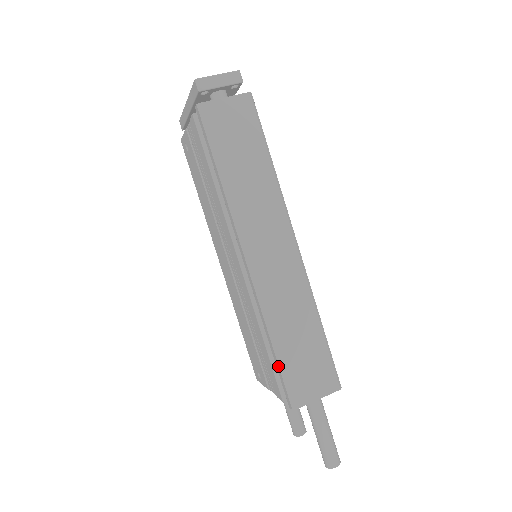
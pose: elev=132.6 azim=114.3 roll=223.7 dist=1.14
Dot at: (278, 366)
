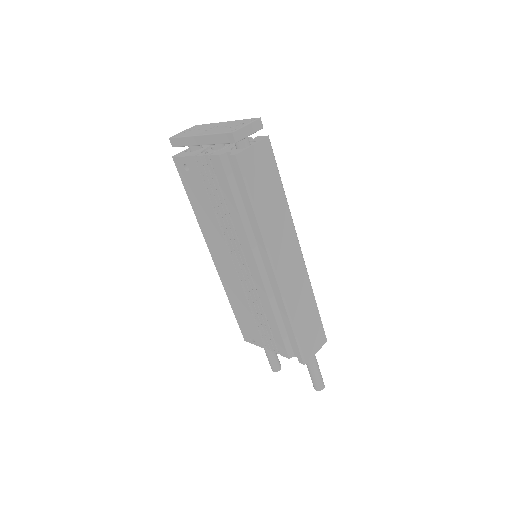
Dot at: (295, 339)
